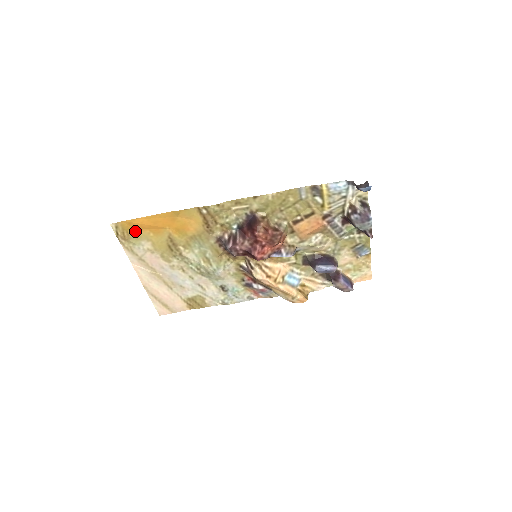
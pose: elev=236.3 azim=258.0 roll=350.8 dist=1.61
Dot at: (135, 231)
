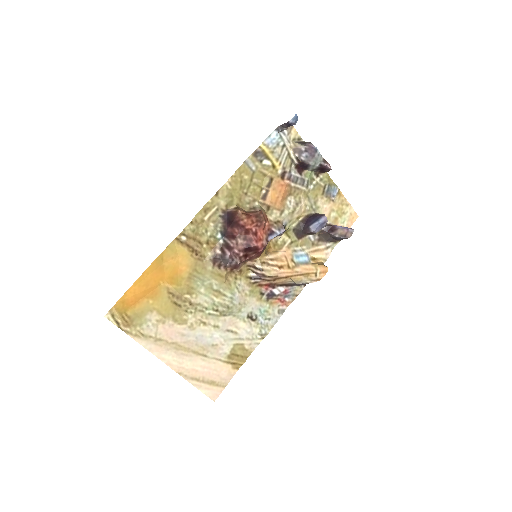
Dot at: (133, 309)
